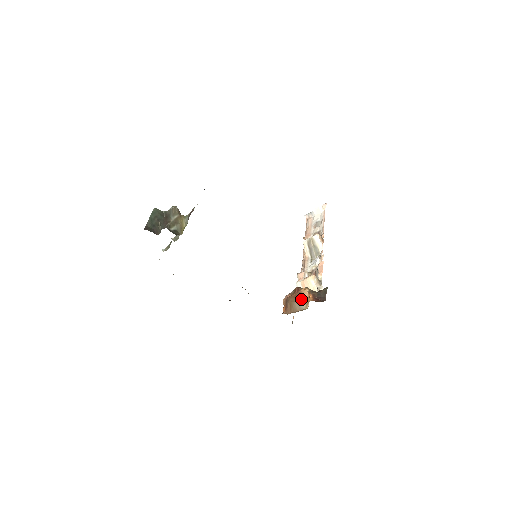
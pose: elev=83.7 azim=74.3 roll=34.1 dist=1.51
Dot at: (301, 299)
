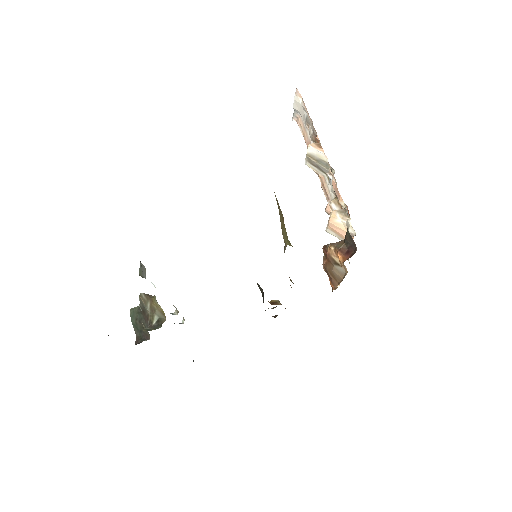
Dot at: (335, 263)
